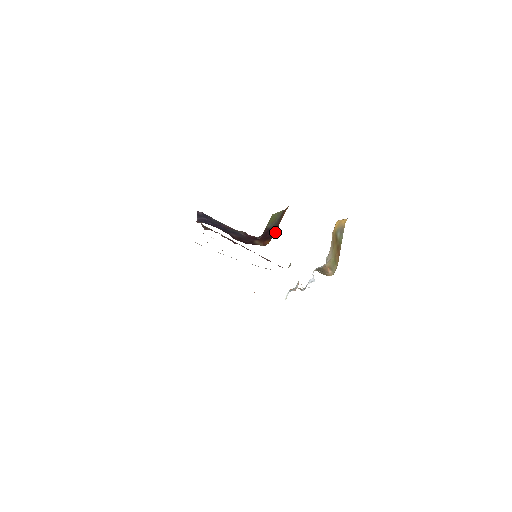
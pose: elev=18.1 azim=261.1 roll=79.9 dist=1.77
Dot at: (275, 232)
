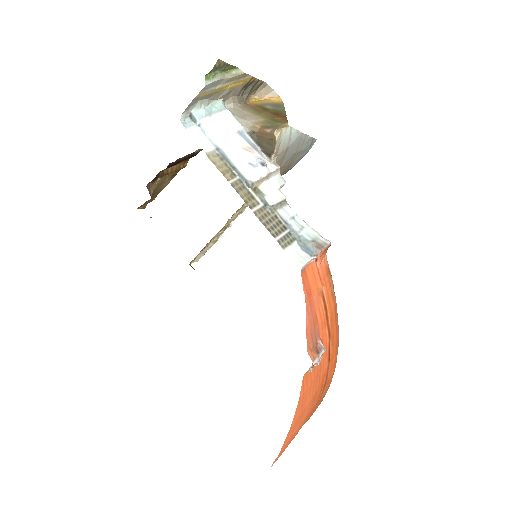
Dot at: occluded
